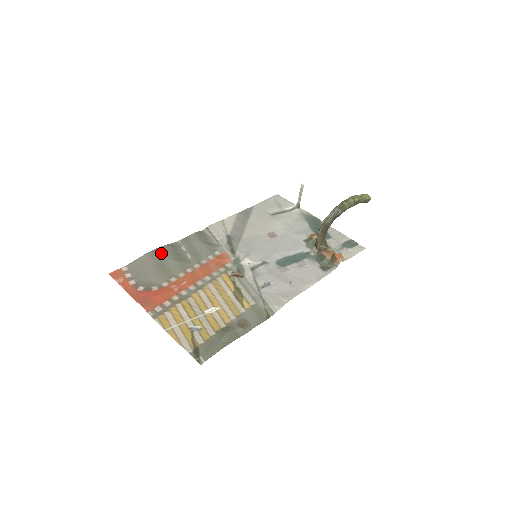
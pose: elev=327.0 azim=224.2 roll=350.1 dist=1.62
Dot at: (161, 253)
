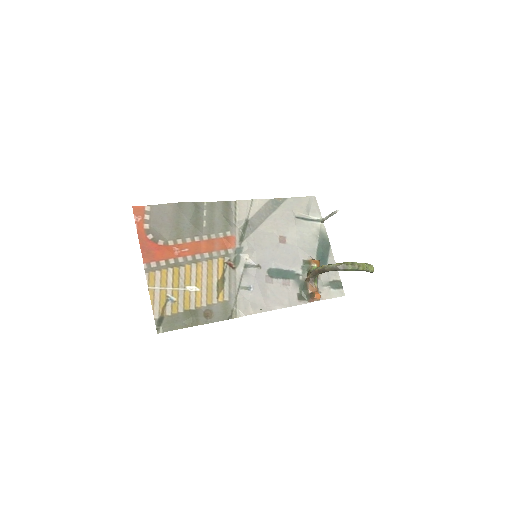
Dot at: (184, 210)
